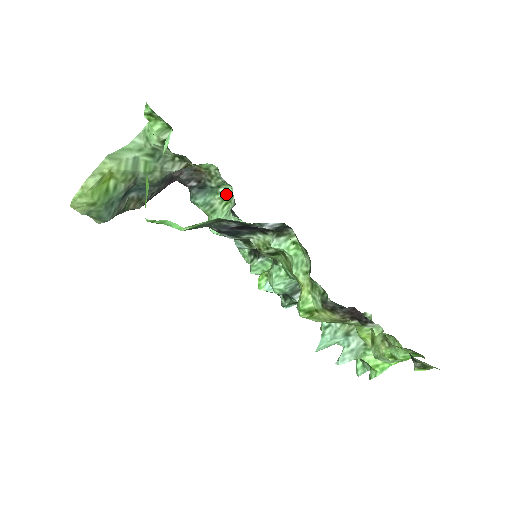
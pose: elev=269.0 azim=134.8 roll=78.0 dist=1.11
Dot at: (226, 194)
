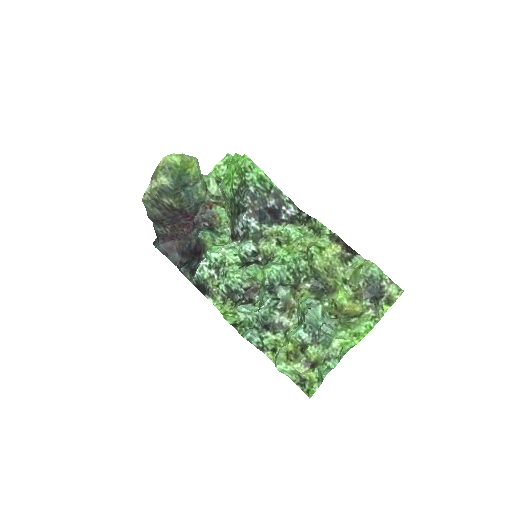
Dot at: (224, 240)
